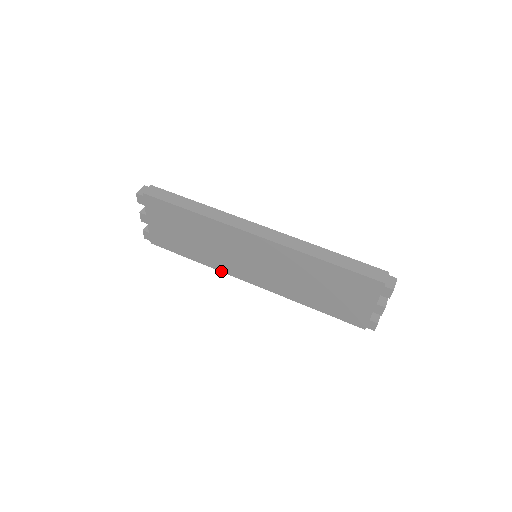
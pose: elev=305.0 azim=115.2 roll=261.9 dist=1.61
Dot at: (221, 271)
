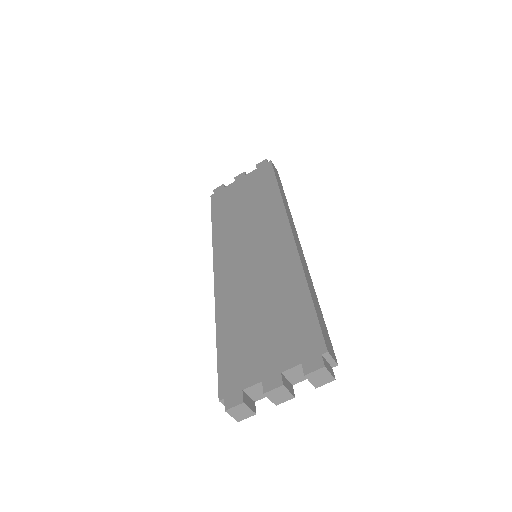
Dot at: (213, 245)
